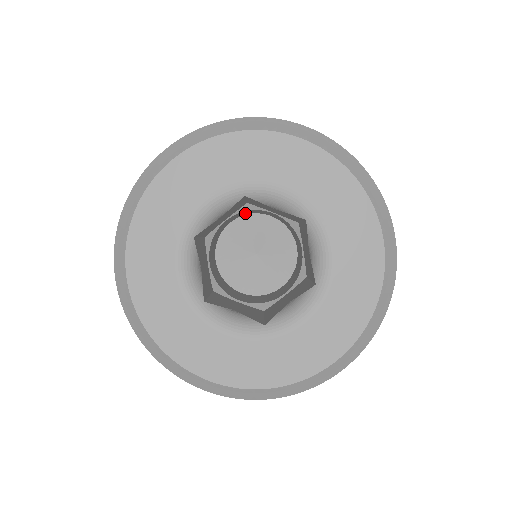
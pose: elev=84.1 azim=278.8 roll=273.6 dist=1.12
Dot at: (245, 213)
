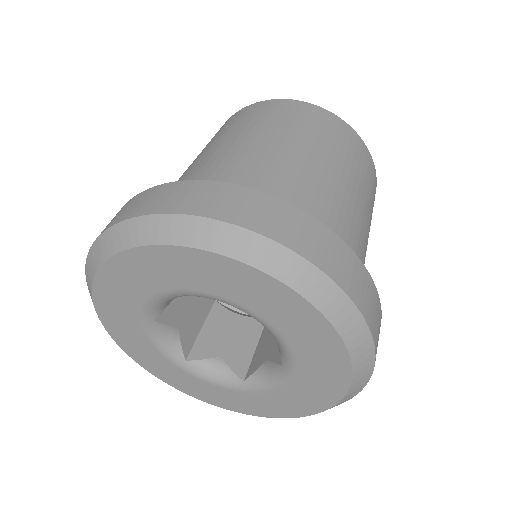
Dot at: occluded
